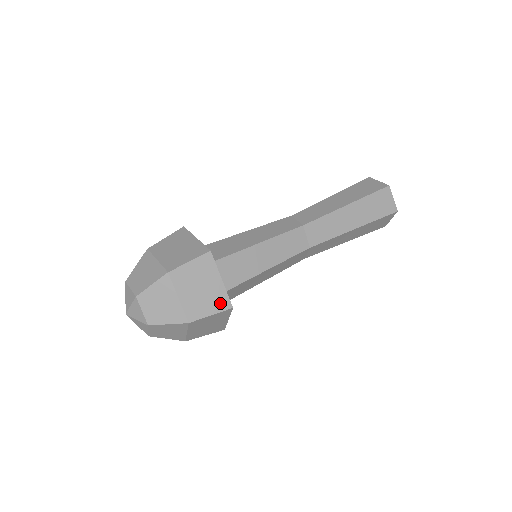
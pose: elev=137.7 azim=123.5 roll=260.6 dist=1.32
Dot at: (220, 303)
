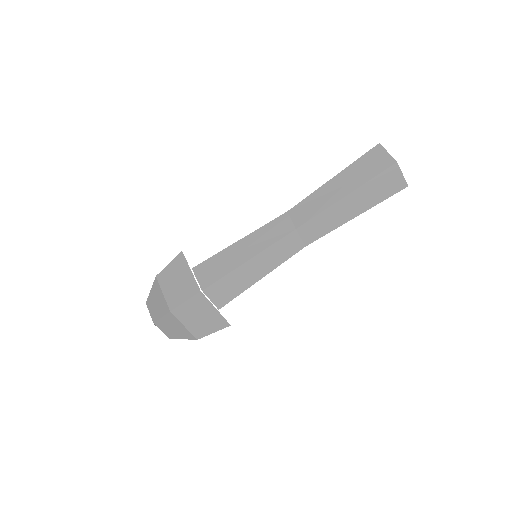
Dot at: (219, 324)
